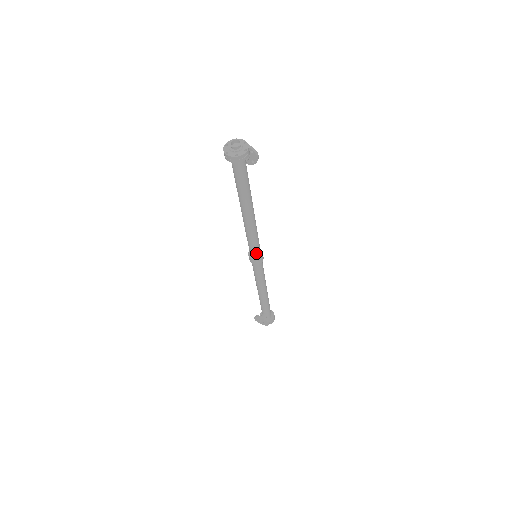
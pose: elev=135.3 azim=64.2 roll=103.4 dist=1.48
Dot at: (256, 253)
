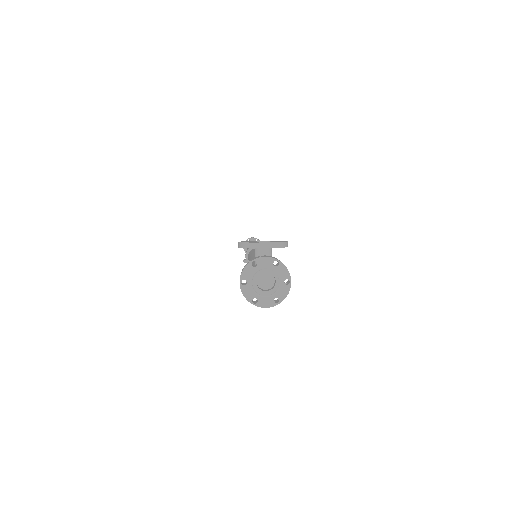
Dot at: occluded
